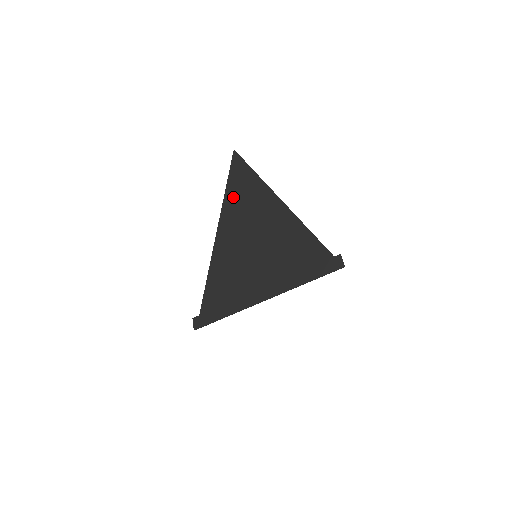
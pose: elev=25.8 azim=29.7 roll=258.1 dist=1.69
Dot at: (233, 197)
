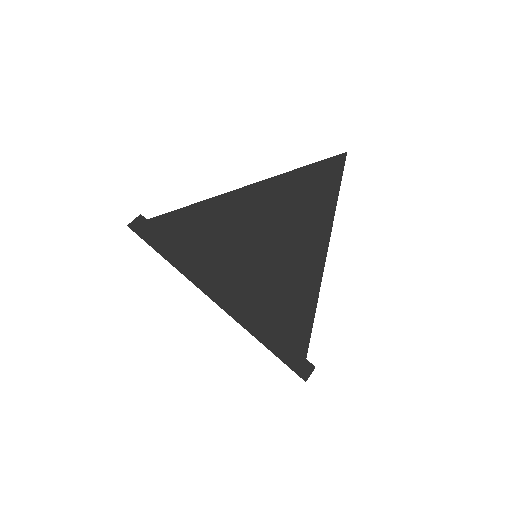
Dot at: (301, 183)
